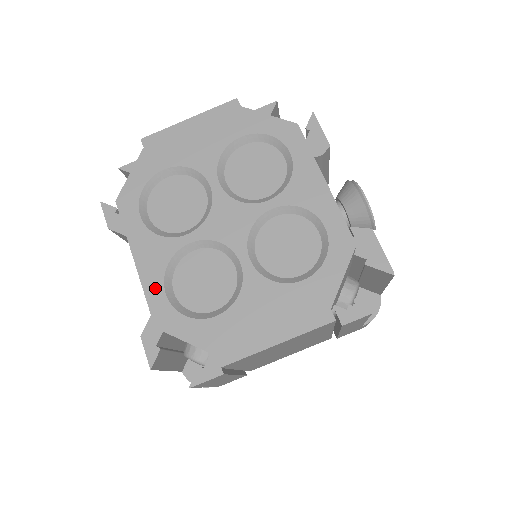
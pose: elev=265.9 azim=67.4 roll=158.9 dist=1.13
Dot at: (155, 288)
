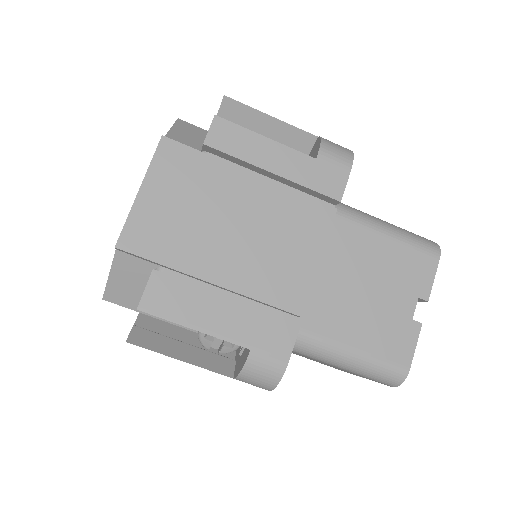
Dot at: occluded
